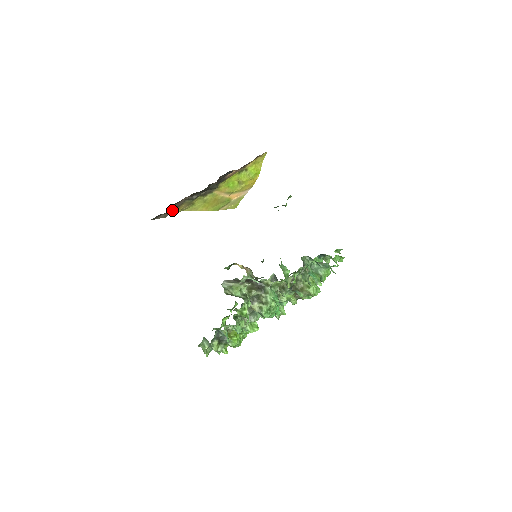
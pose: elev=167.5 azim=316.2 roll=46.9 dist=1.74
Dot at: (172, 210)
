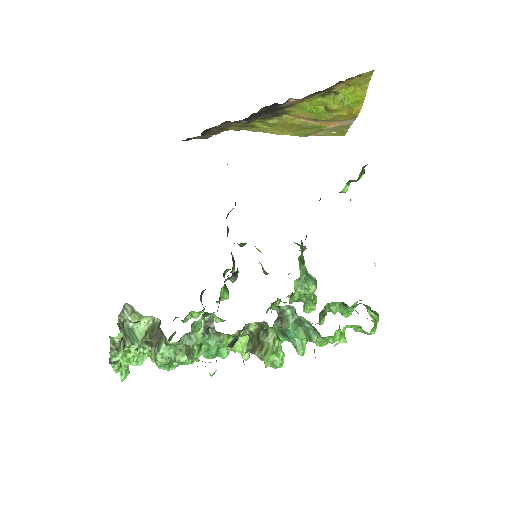
Dot at: (213, 132)
